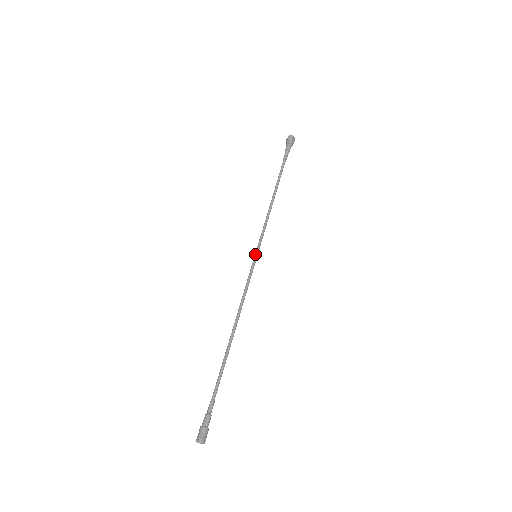
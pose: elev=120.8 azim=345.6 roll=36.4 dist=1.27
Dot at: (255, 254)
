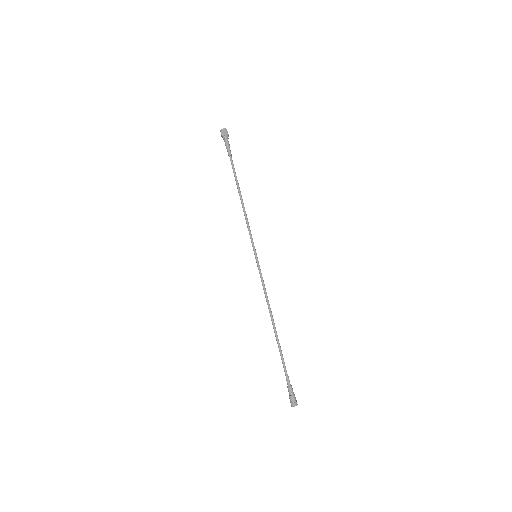
Dot at: occluded
